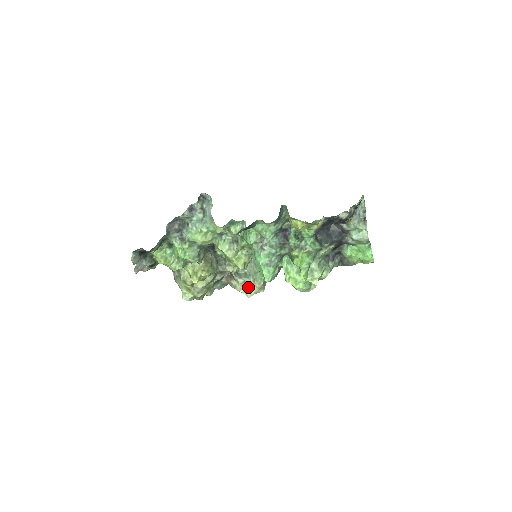
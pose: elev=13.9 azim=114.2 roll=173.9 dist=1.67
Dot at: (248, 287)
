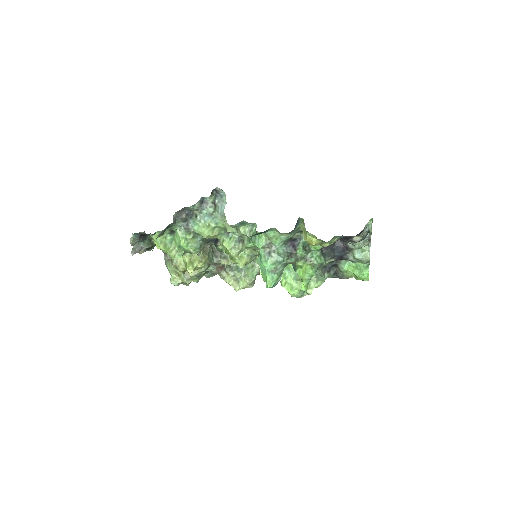
Dot at: (238, 281)
